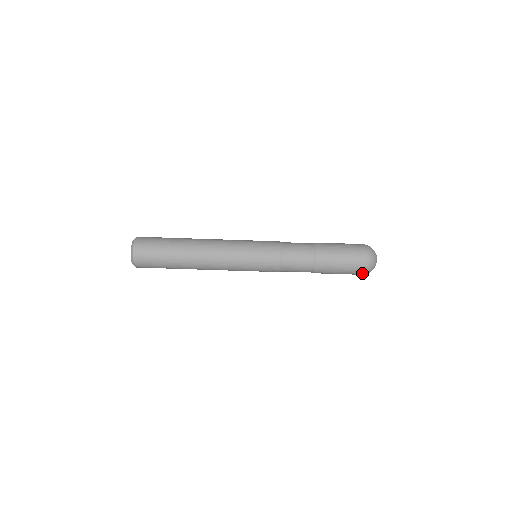
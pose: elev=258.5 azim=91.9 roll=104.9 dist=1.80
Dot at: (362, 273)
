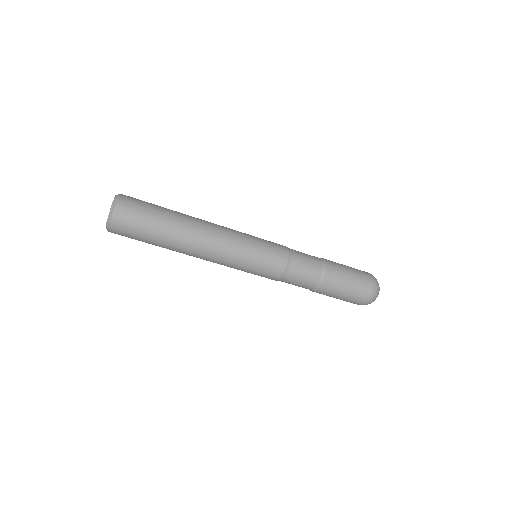
Dot at: (357, 304)
